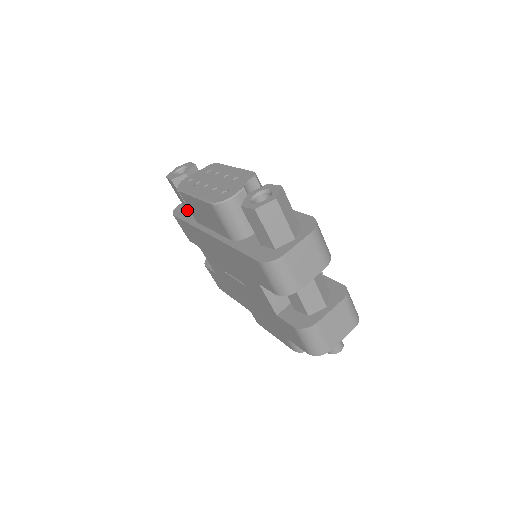
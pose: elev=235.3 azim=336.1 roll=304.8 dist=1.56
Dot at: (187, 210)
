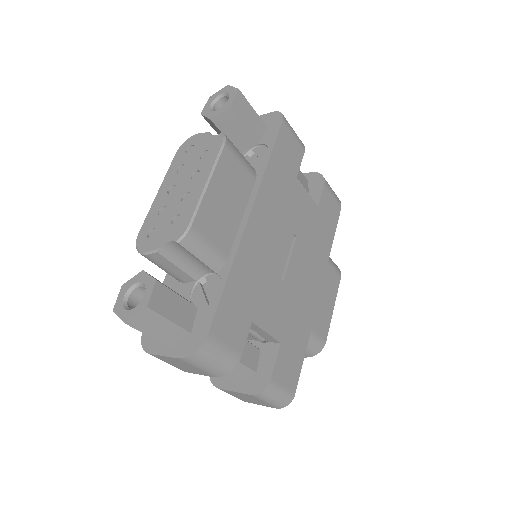
Dot at: occluded
